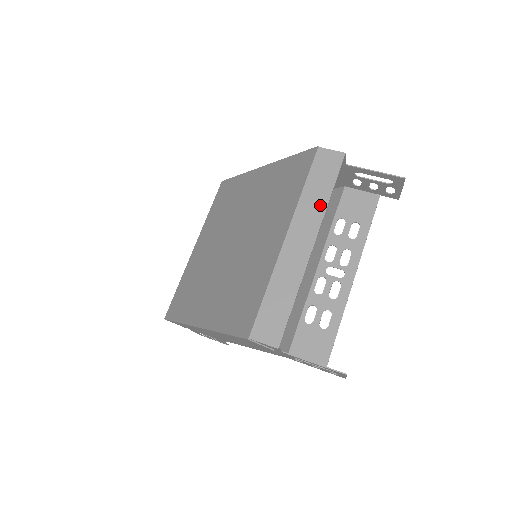
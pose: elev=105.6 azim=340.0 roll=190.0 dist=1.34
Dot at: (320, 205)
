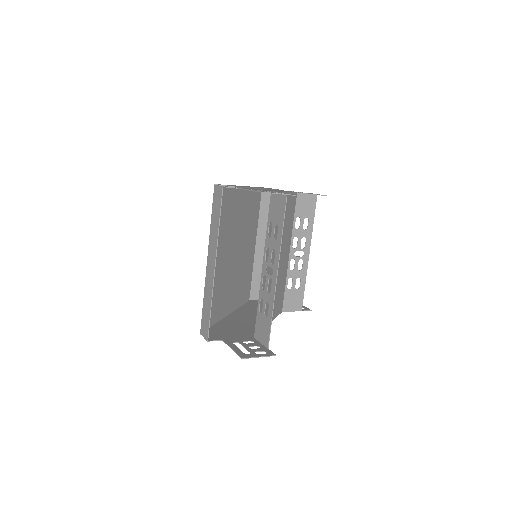
Dot at: (216, 234)
